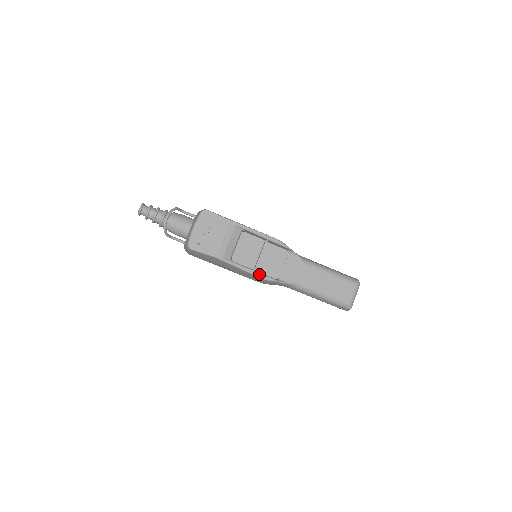
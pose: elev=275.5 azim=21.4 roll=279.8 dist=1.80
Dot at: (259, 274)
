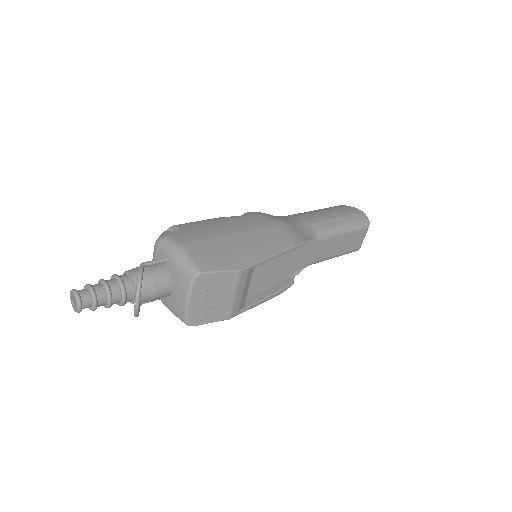
Dot at: (277, 293)
